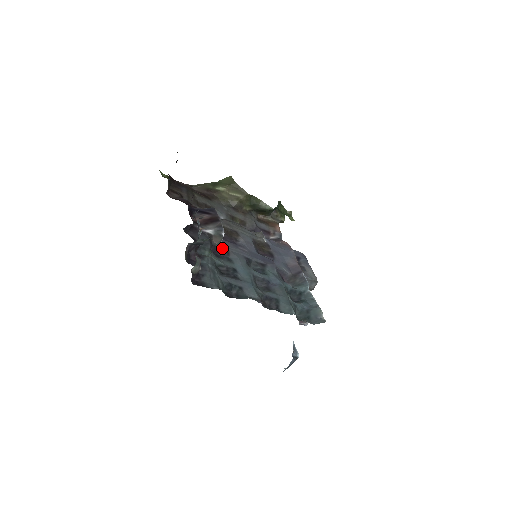
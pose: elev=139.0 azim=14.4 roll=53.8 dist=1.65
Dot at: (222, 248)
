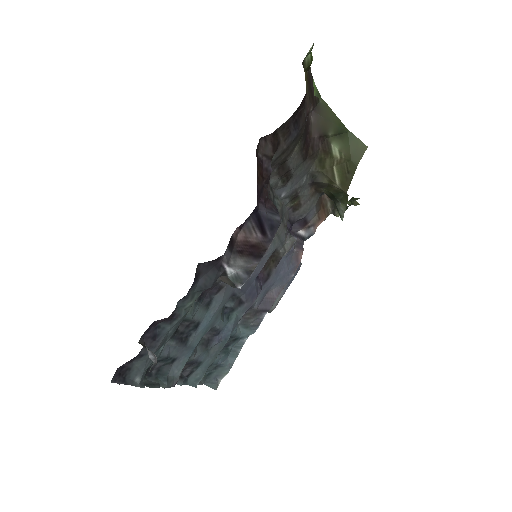
Dot at: (220, 283)
